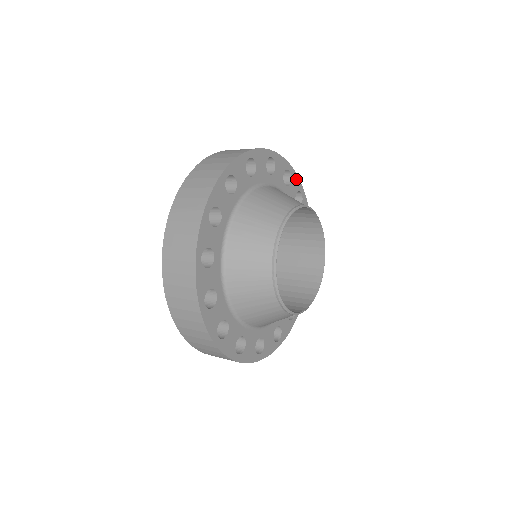
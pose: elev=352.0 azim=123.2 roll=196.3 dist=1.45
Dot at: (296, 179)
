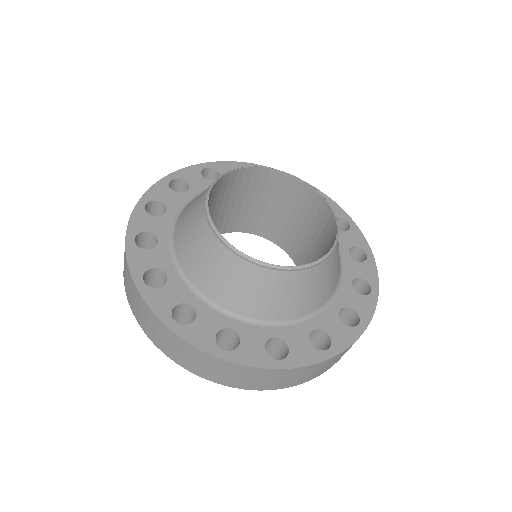
Dot at: (373, 272)
